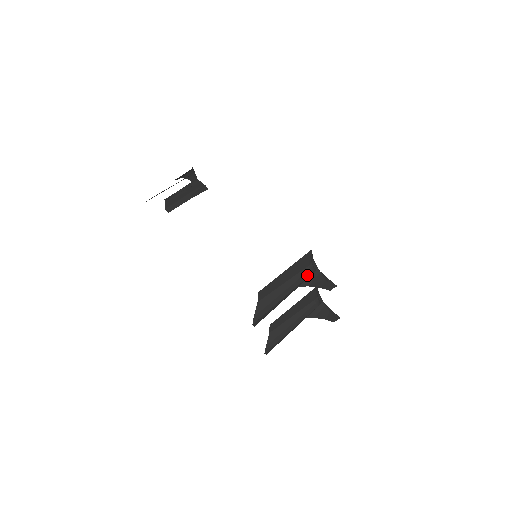
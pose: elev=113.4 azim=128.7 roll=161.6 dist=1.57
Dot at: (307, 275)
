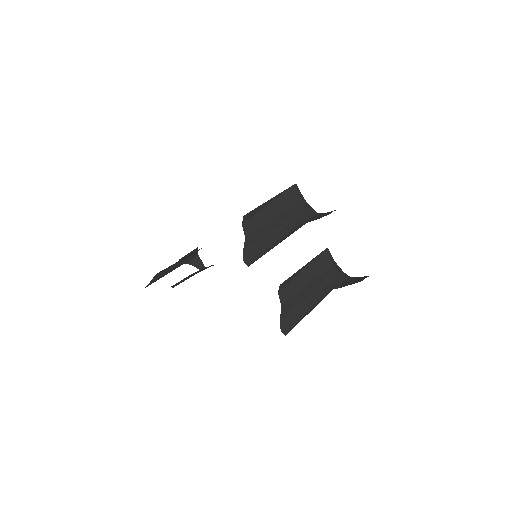
Dot at: (300, 211)
